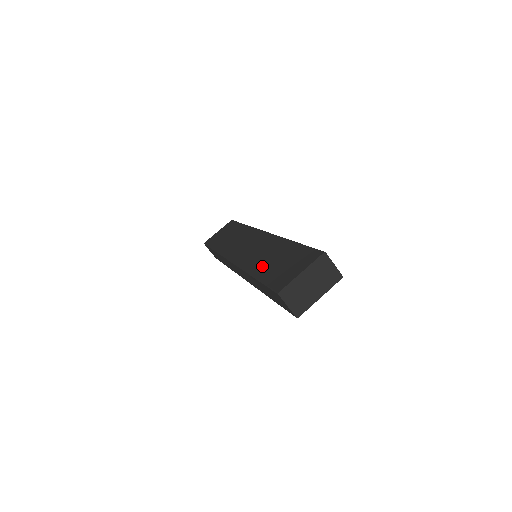
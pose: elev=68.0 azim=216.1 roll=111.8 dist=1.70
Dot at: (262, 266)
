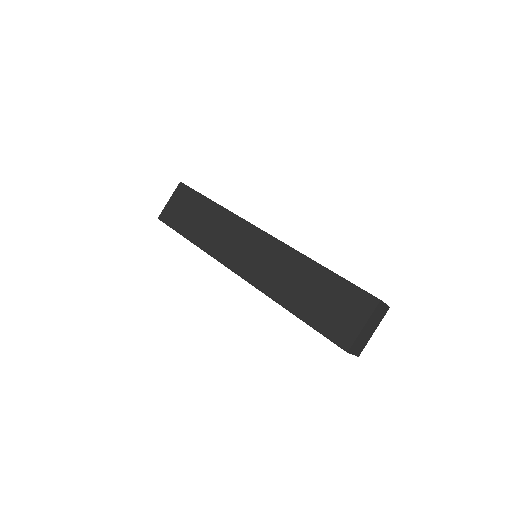
Dot at: (296, 299)
